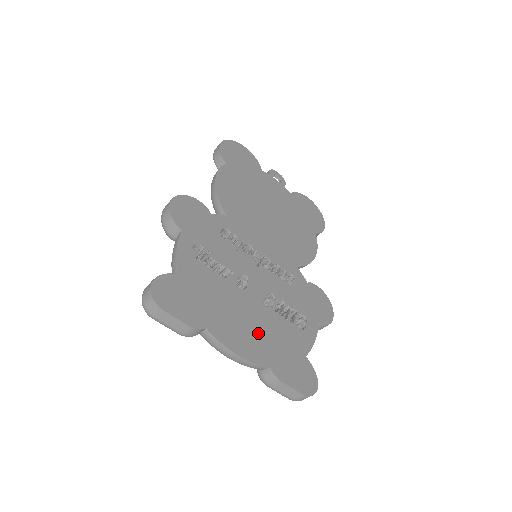
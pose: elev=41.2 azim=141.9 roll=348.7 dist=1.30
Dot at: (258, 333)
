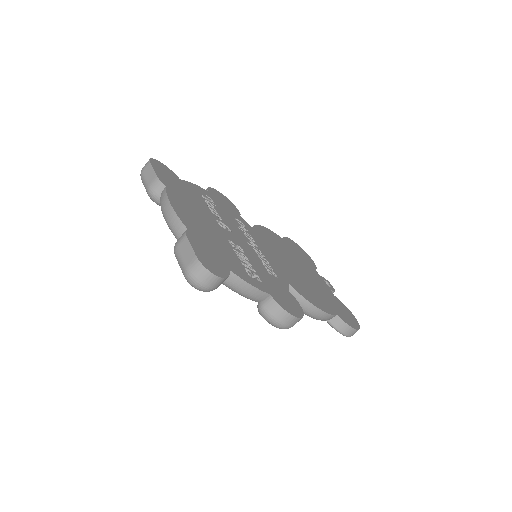
Dot at: (202, 227)
